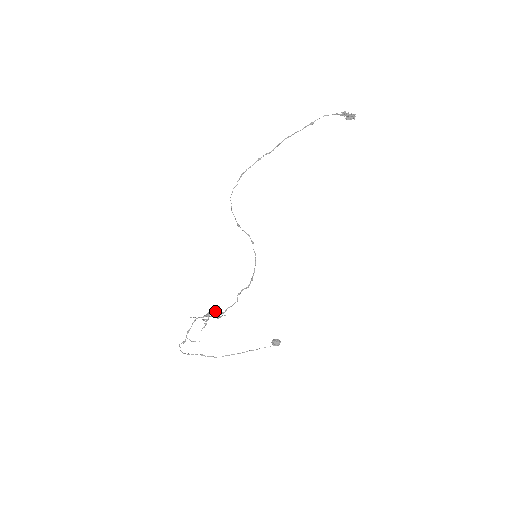
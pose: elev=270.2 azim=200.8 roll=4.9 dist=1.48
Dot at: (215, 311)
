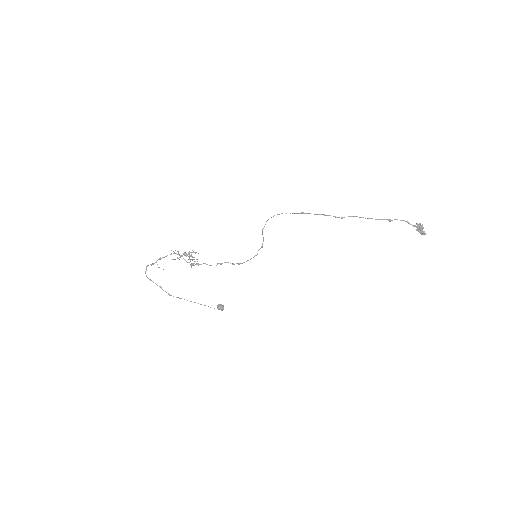
Dot at: (193, 259)
